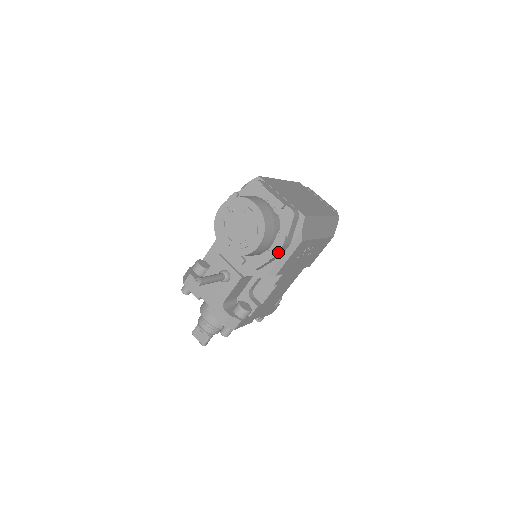
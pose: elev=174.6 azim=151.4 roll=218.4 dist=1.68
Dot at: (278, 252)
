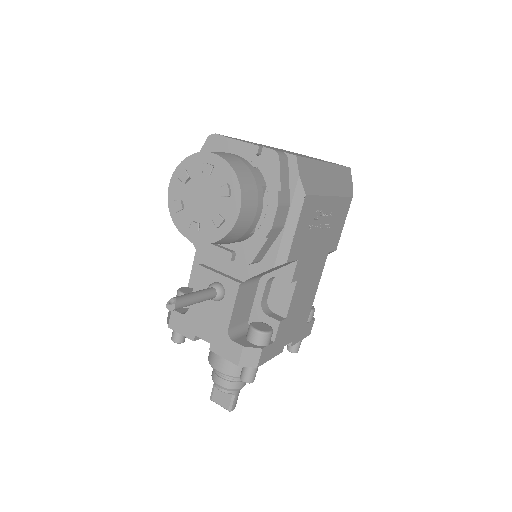
Dot at: (275, 219)
